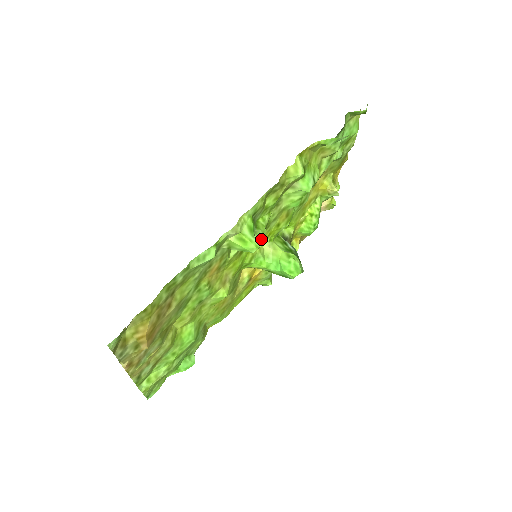
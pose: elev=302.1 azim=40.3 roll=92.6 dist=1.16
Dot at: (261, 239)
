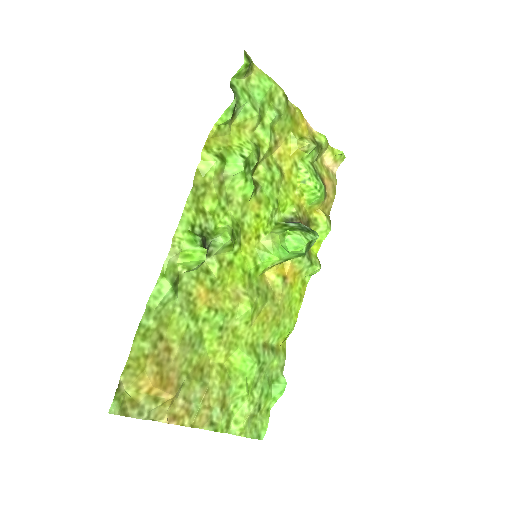
Dot at: (225, 241)
